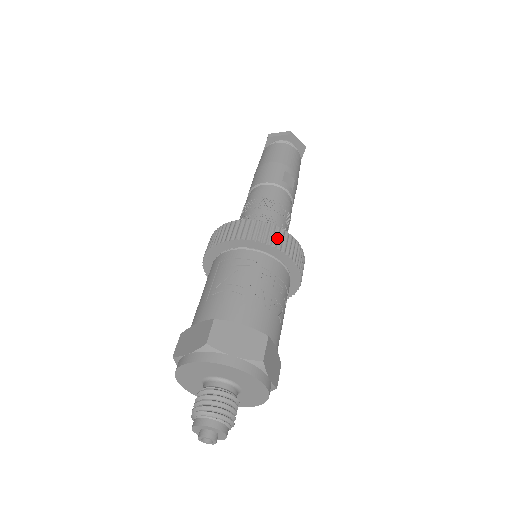
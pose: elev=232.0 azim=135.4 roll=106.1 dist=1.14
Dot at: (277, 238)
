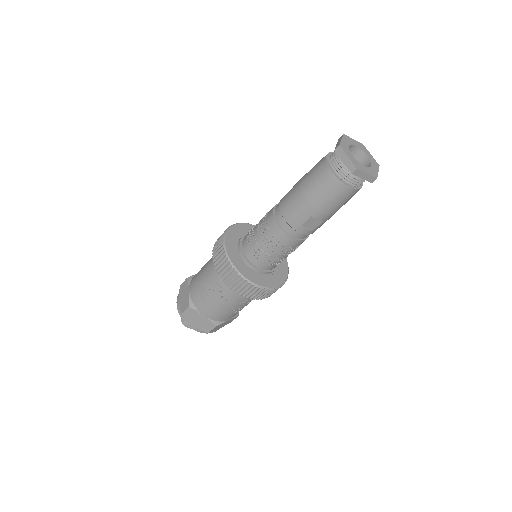
Dot at: (246, 291)
